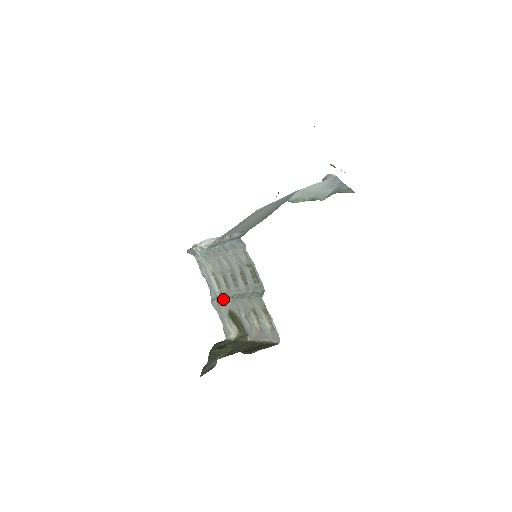
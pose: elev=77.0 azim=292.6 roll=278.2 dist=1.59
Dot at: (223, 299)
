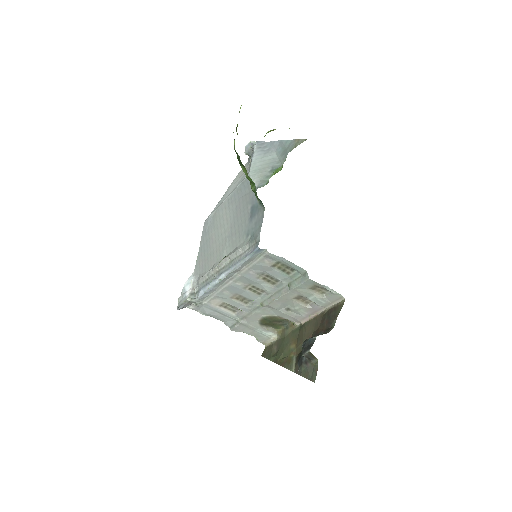
Dot at: (248, 316)
